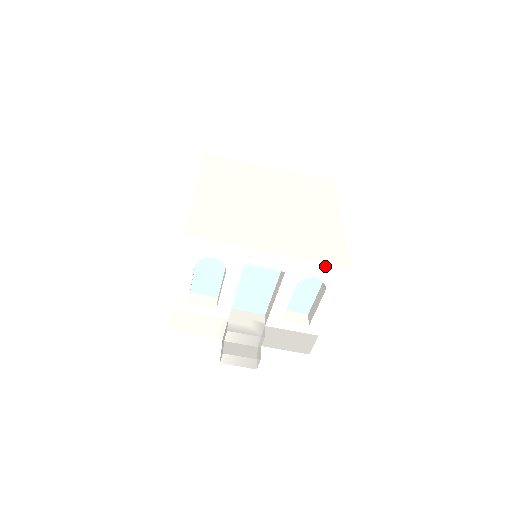
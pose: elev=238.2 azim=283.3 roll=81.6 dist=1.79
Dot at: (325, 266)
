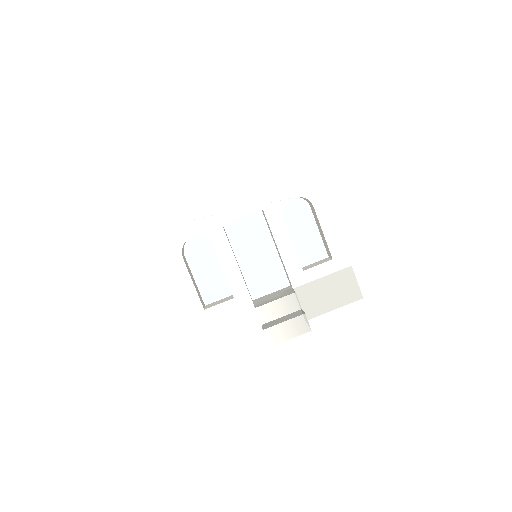
Dot at: (291, 179)
